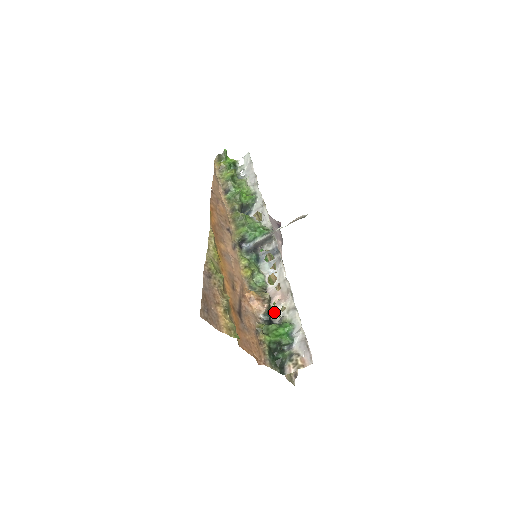
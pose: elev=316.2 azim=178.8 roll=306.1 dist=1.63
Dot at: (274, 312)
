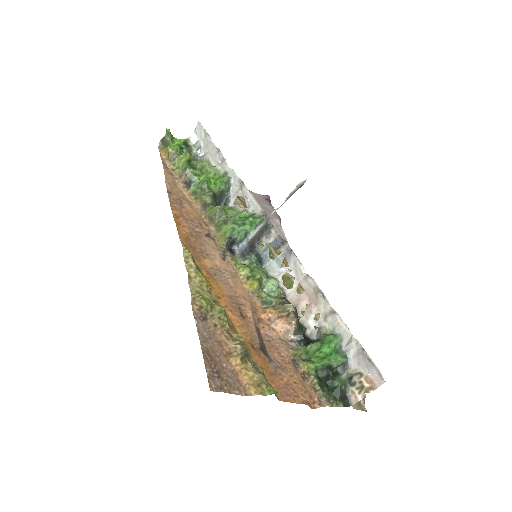
Dot at: (306, 324)
